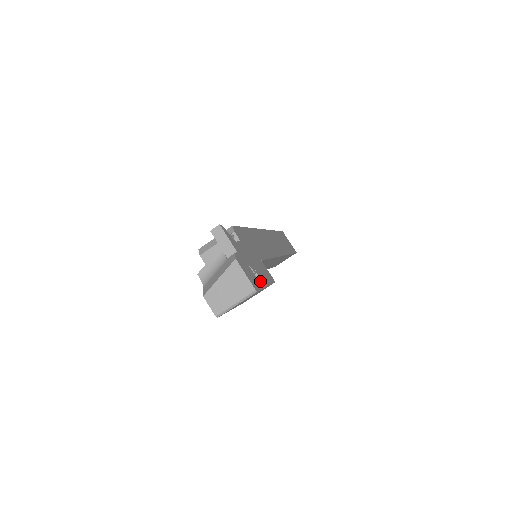
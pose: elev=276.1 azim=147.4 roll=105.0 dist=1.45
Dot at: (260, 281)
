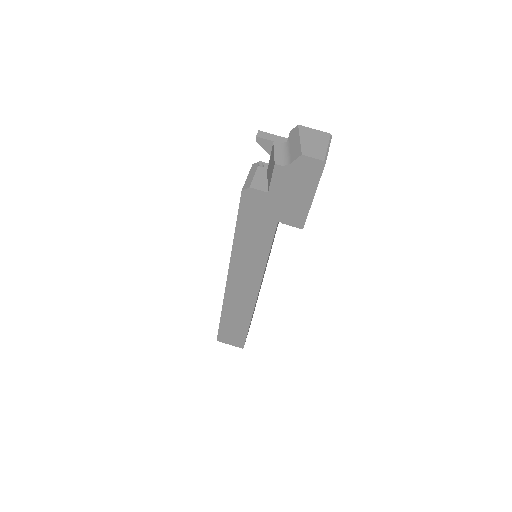
Dot at: occluded
